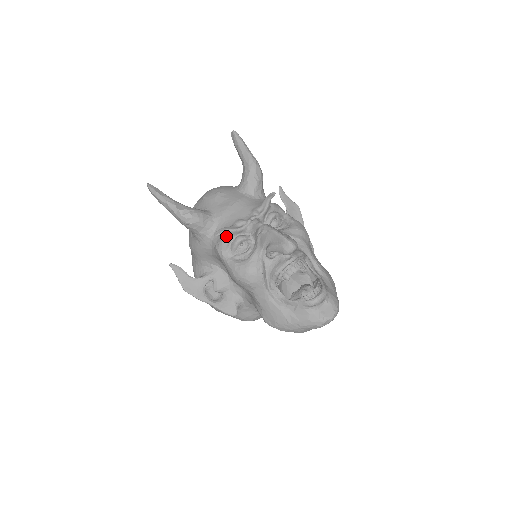
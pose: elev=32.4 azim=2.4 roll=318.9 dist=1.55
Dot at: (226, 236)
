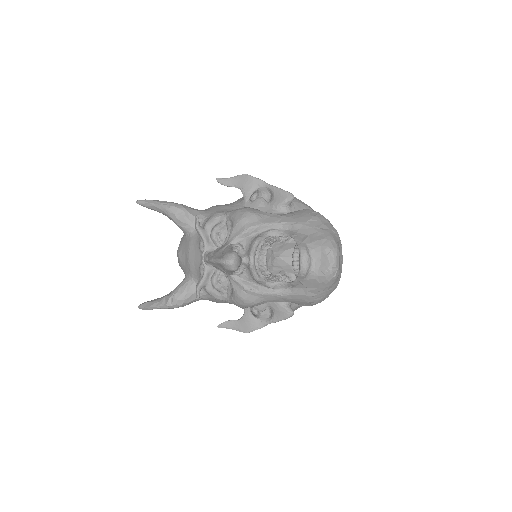
Dot at: (205, 289)
